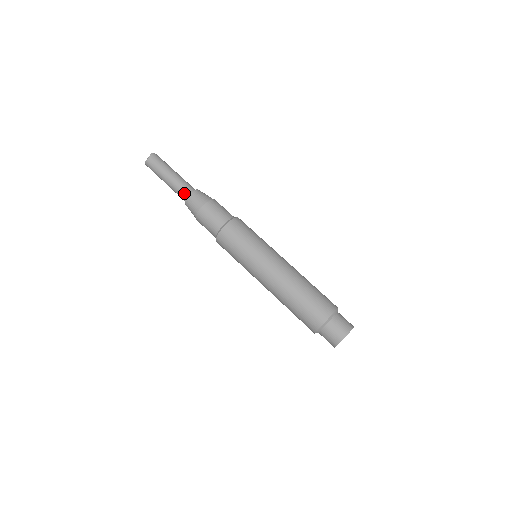
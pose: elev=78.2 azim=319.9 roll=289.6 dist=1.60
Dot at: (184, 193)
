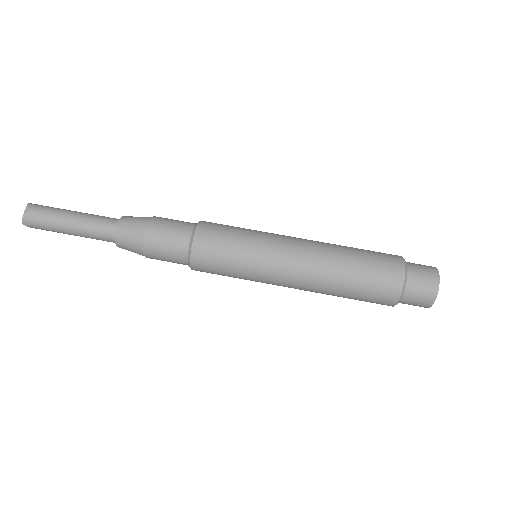
Dot at: (107, 227)
